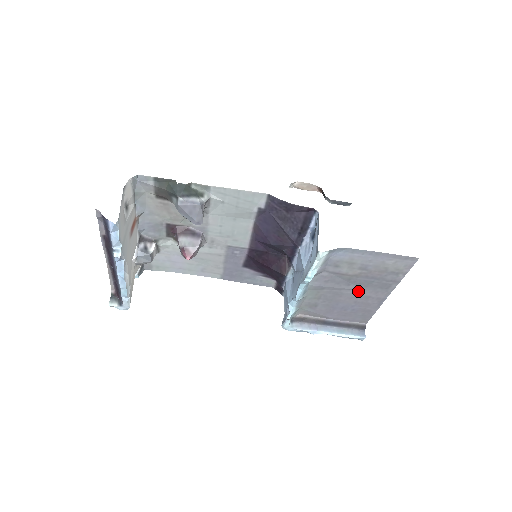
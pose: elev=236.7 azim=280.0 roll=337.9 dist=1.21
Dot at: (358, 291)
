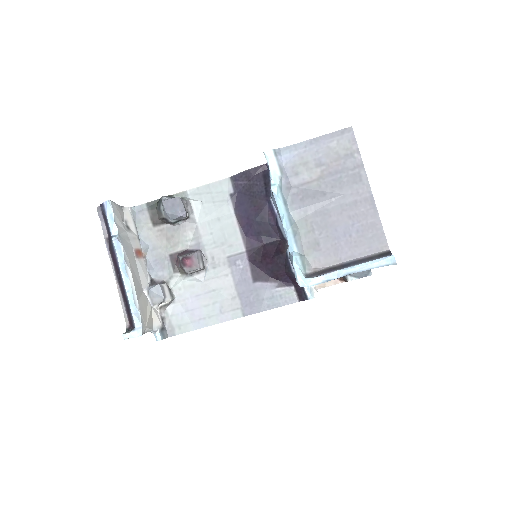
Dot at: (340, 199)
